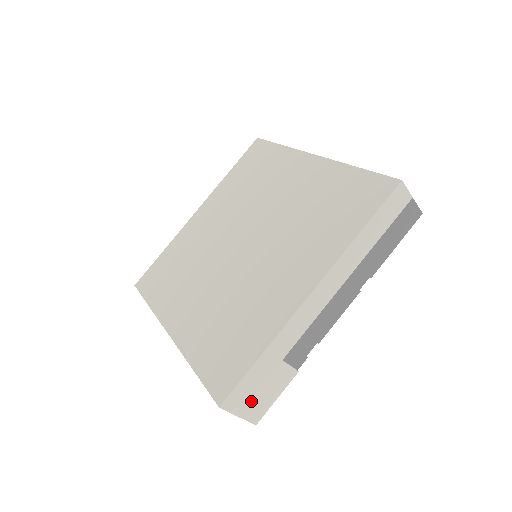
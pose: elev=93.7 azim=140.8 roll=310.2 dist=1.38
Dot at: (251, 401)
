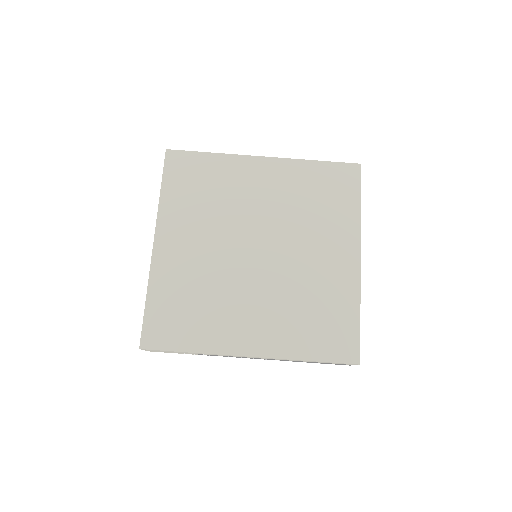
Dot at: (159, 351)
